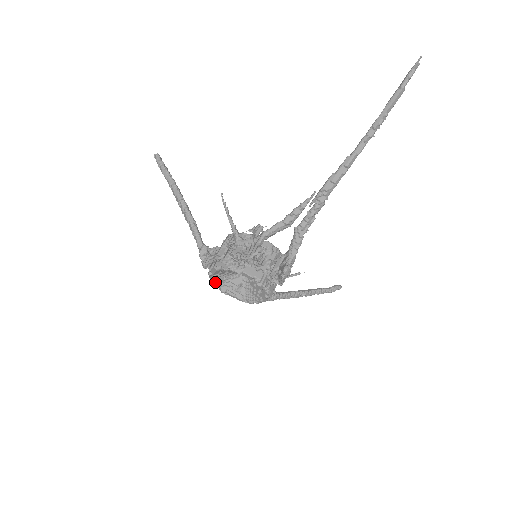
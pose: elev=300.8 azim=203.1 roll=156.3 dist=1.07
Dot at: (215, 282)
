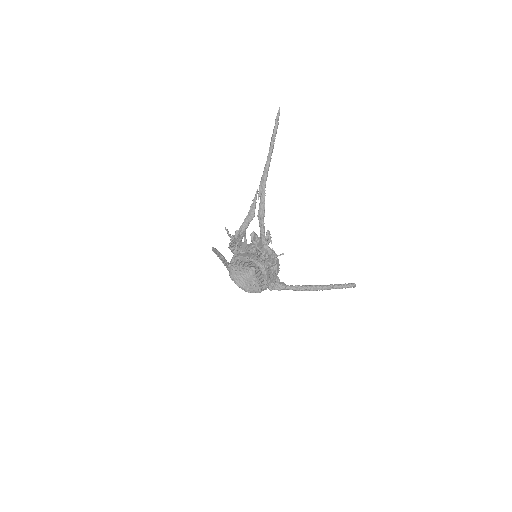
Dot at: (238, 284)
